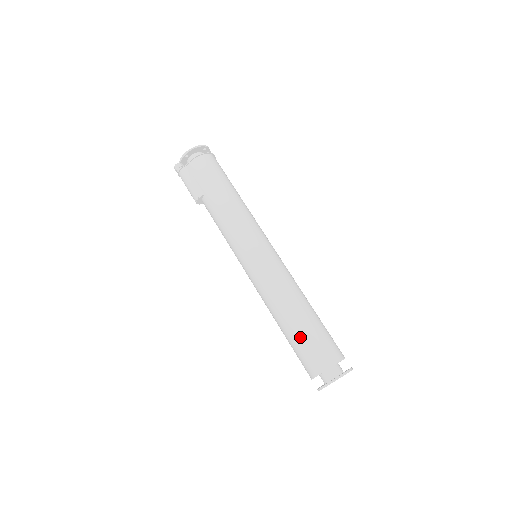
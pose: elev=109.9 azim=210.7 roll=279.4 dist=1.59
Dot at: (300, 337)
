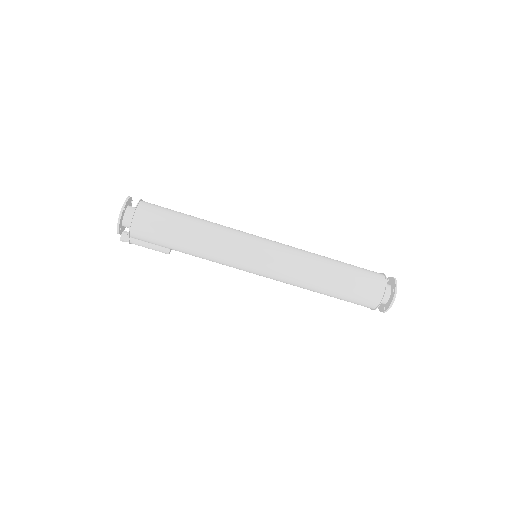
Dot at: (342, 298)
